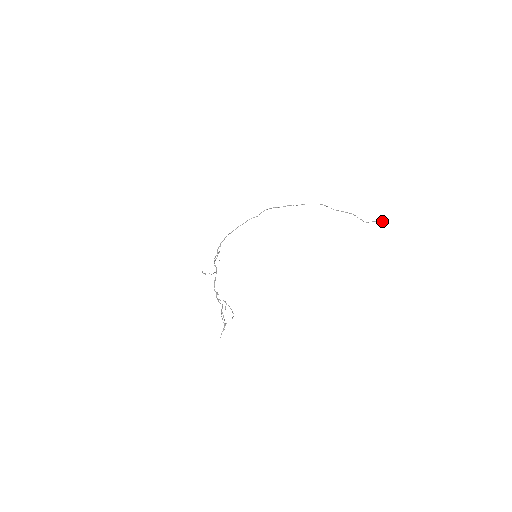
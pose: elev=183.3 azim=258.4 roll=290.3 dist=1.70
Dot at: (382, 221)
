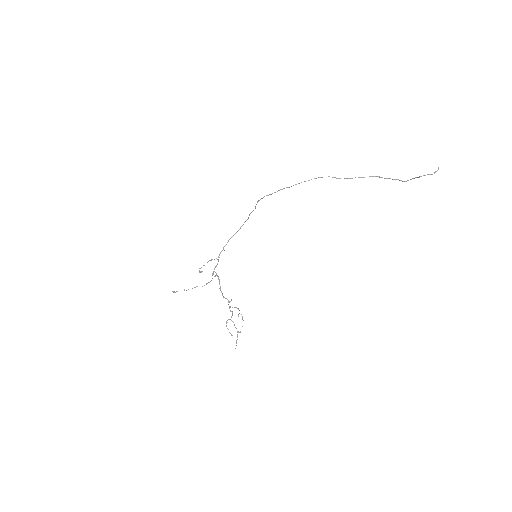
Dot at: (428, 174)
